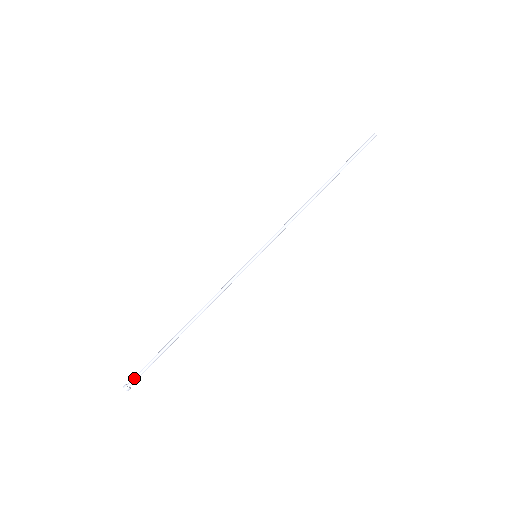
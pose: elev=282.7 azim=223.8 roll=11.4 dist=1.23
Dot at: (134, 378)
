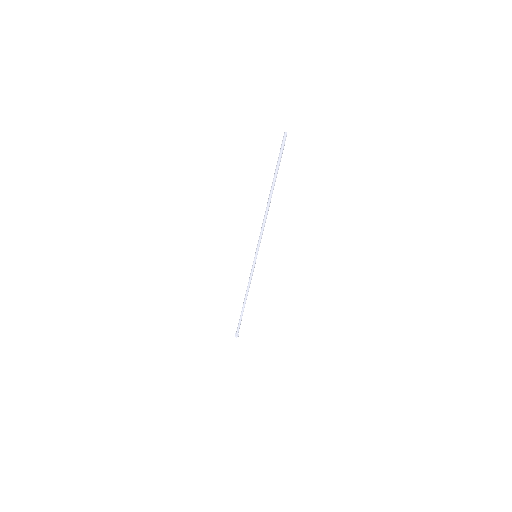
Dot at: (237, 332)
